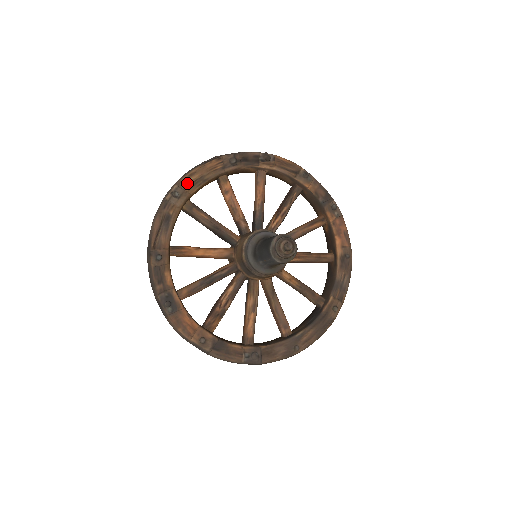
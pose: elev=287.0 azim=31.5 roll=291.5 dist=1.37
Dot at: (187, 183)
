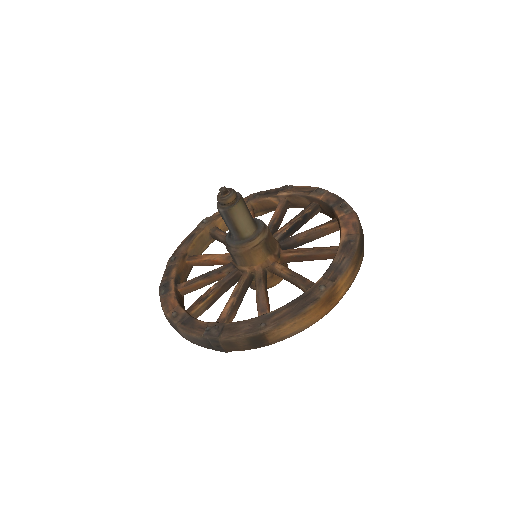
Dot at: (216, 215)
